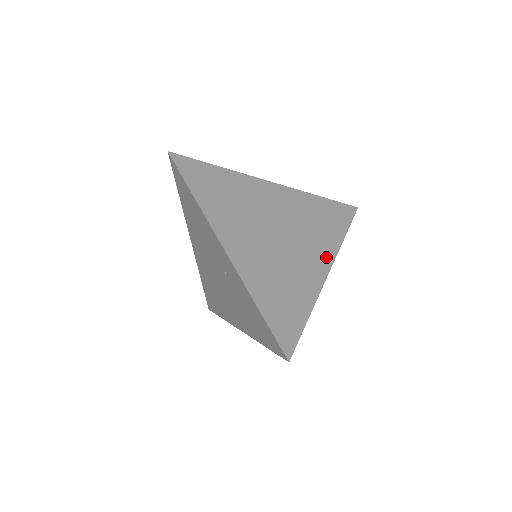
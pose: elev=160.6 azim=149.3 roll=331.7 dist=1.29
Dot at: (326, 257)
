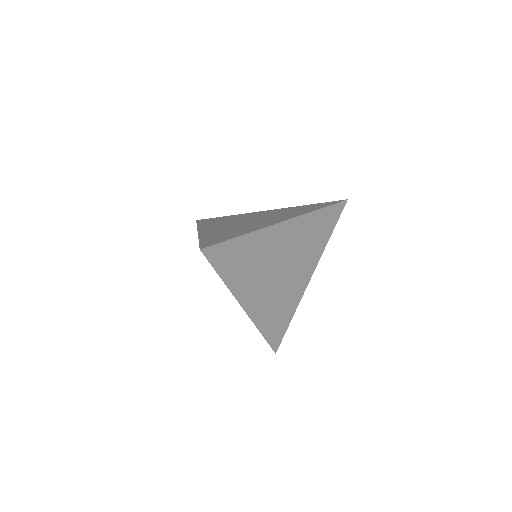
Dot at: (311, 268)
